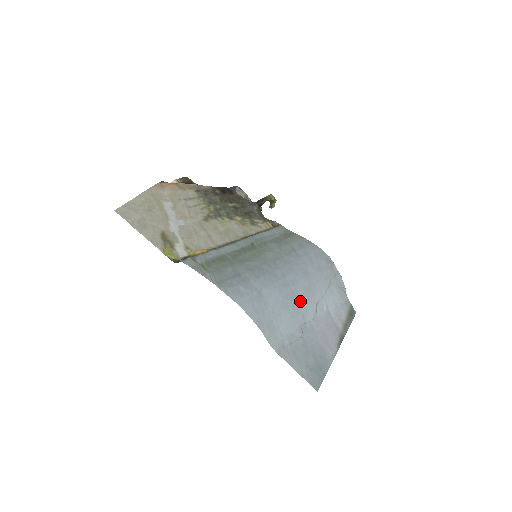
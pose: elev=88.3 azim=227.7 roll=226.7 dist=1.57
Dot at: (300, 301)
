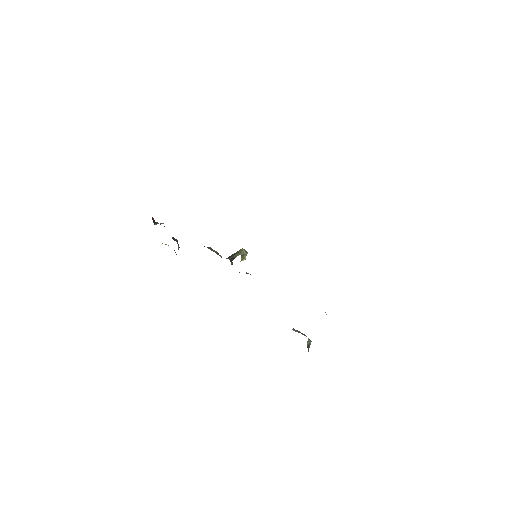
Dot at: occluded
